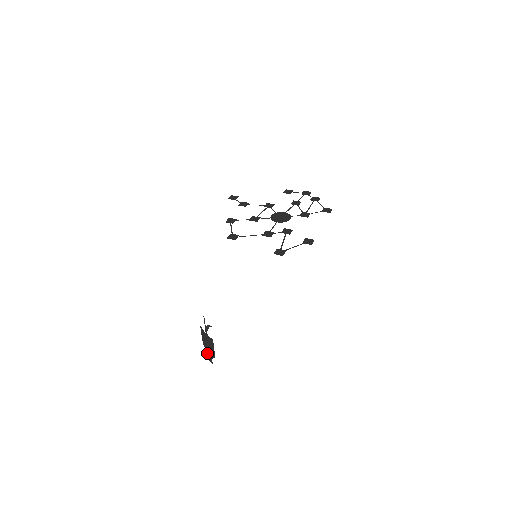
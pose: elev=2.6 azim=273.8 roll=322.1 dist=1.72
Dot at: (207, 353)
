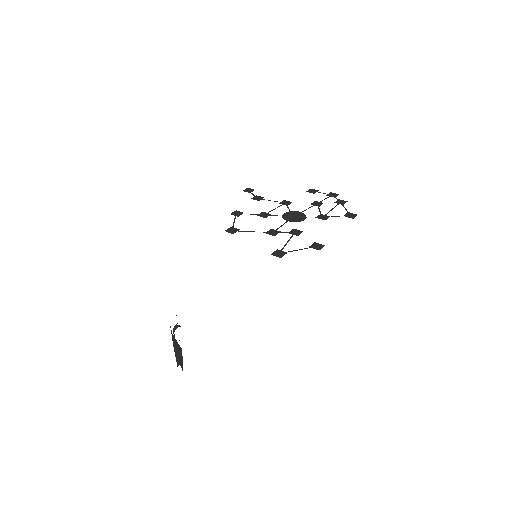
Dot at: occluded
